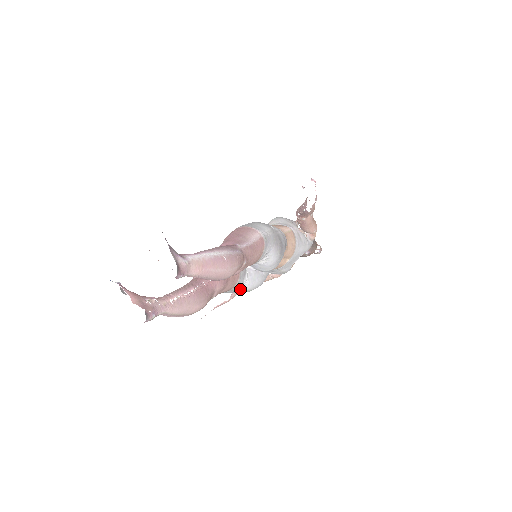
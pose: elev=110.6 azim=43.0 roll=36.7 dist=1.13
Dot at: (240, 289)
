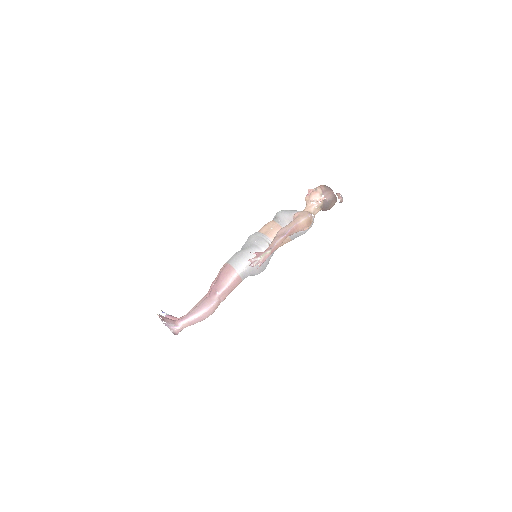
Dot at: occluded
